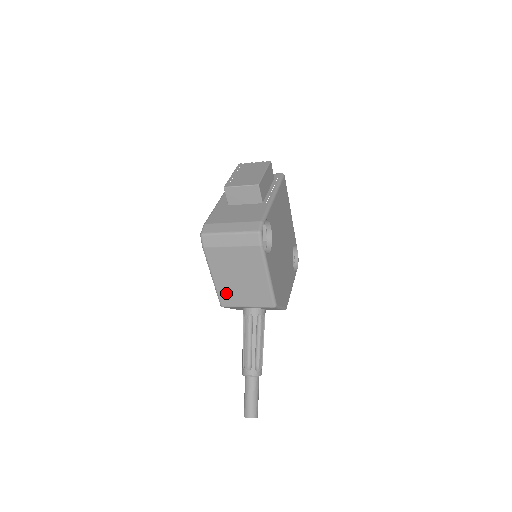
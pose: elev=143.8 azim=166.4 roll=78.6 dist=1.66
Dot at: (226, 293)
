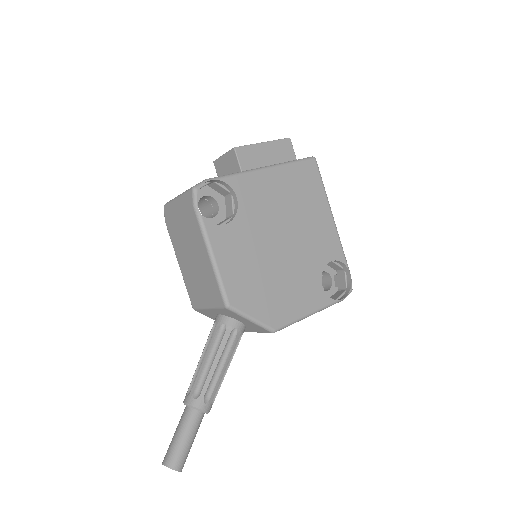
Dot at: (191, 286)
